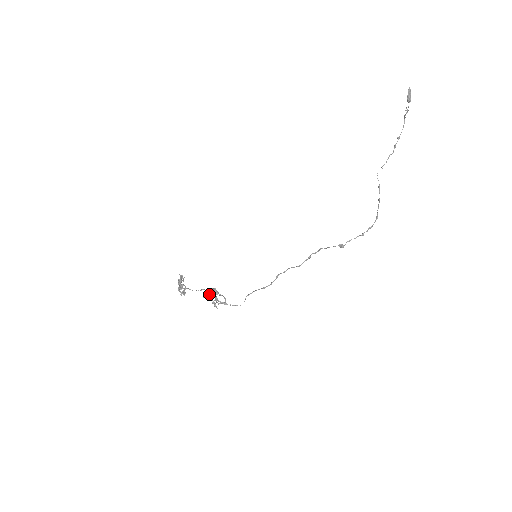
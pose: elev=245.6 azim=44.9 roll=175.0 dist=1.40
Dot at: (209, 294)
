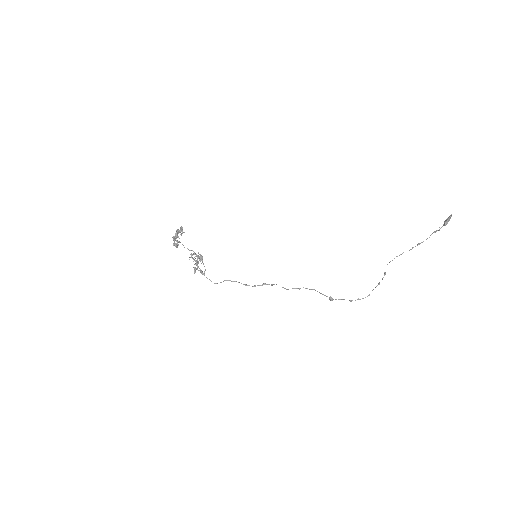
Dot at: occluded
